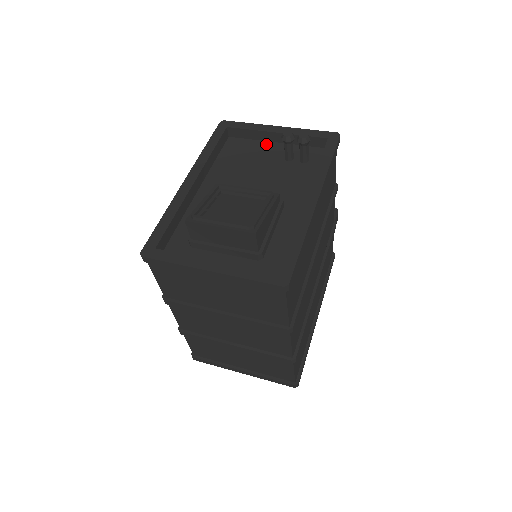
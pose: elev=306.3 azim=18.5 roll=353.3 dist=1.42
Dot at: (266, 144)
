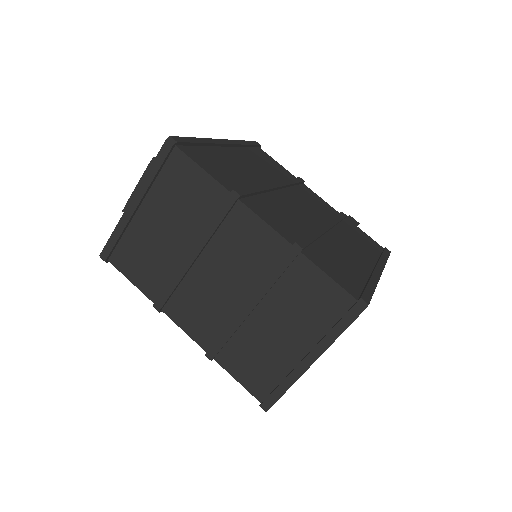
Dot at: occluded
